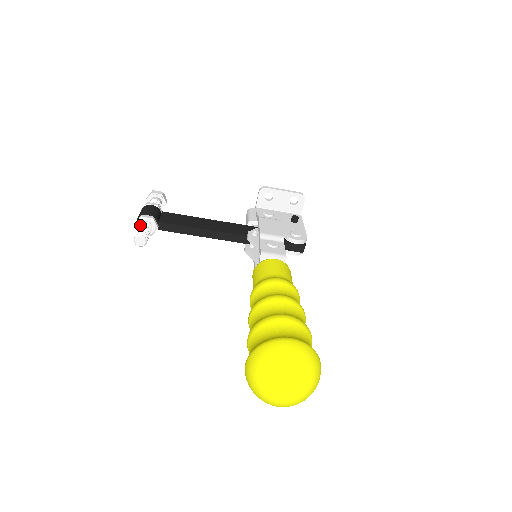
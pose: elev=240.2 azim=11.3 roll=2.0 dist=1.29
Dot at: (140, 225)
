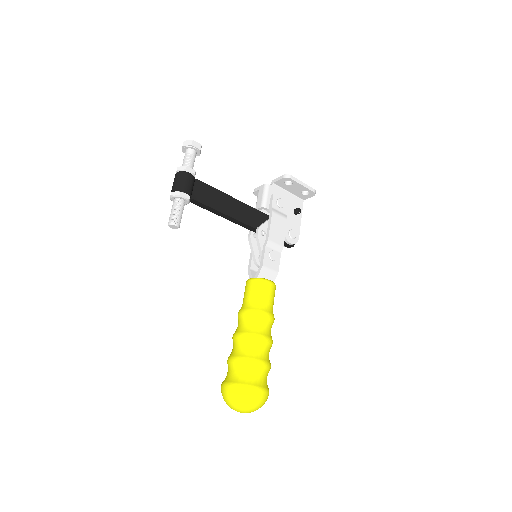
Dot at: (176, 203)
